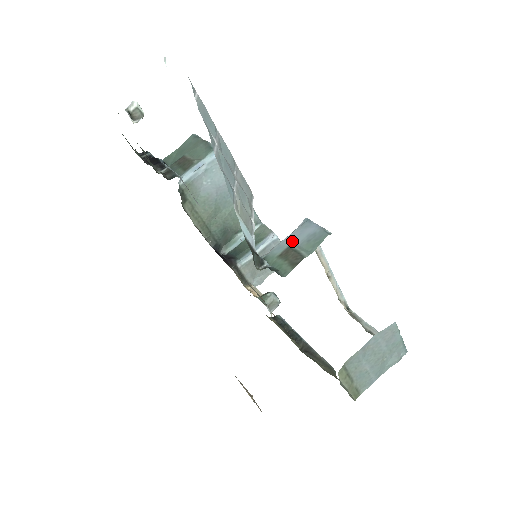
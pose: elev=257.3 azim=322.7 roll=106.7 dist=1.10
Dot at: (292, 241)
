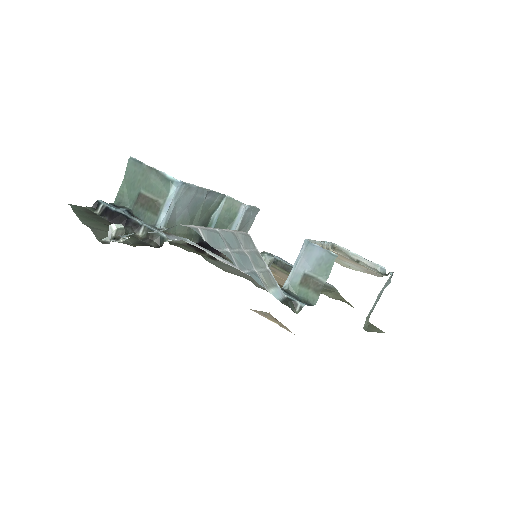
Dot at: (304, 267)
